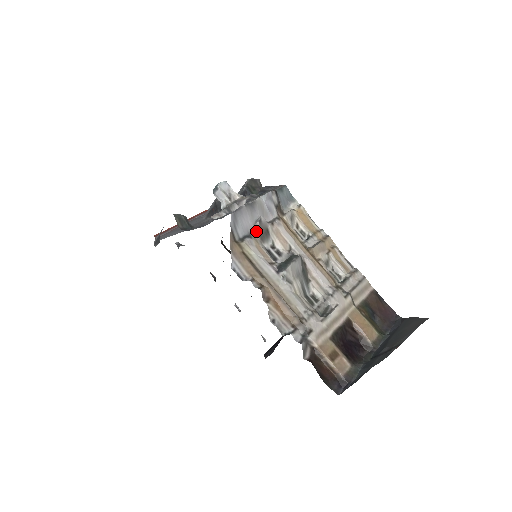
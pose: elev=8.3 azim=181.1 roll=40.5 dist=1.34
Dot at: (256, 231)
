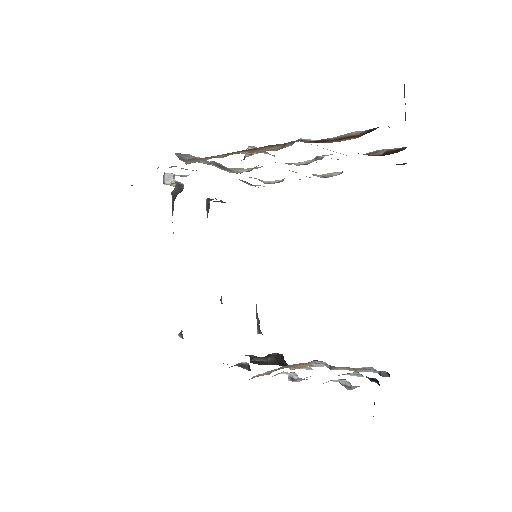
Dot at: (211, 164)
